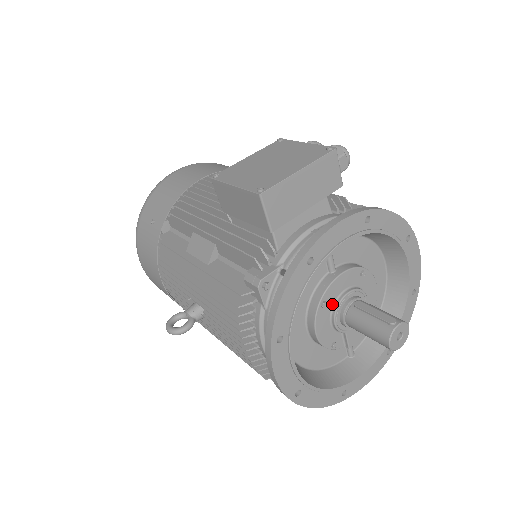
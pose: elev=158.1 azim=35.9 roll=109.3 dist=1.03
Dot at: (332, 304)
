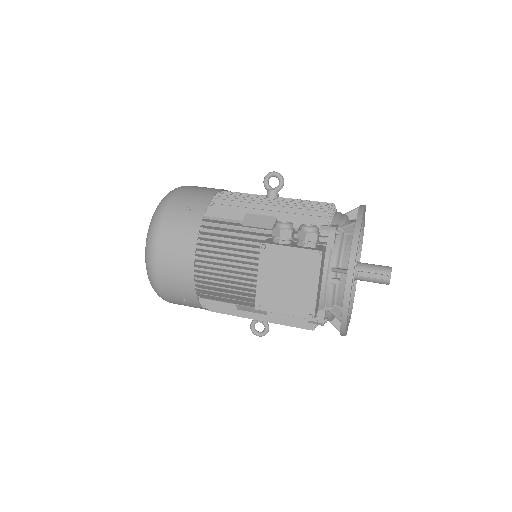
Dot at: occluded
